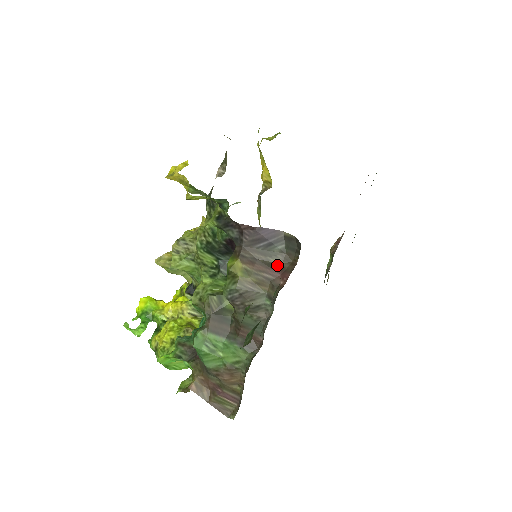
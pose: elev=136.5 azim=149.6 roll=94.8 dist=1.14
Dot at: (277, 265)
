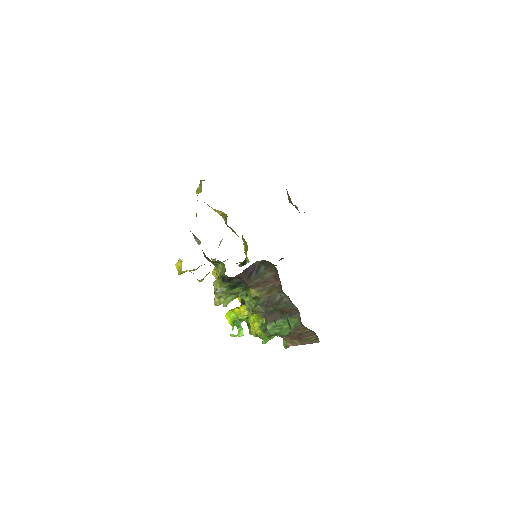
Dot at: (269, 277)
